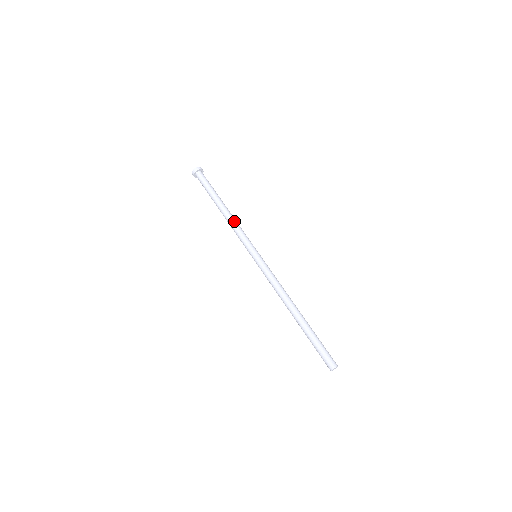
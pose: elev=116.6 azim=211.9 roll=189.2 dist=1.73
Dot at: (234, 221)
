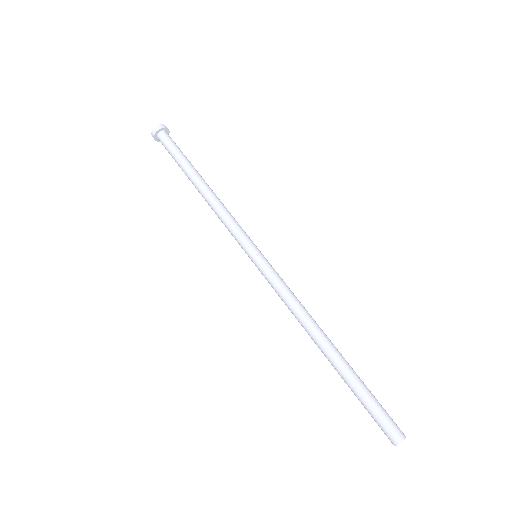
Dot at: (215, 205)
